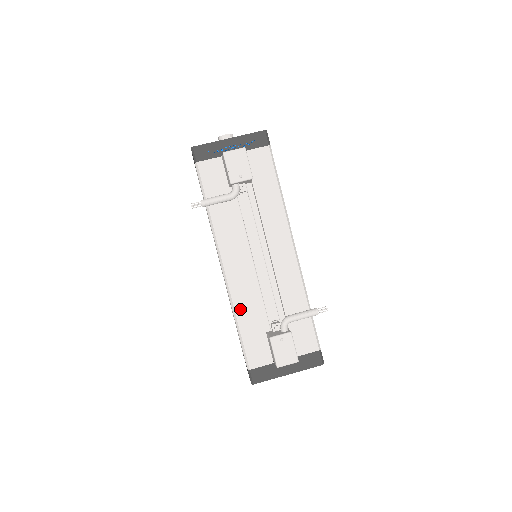
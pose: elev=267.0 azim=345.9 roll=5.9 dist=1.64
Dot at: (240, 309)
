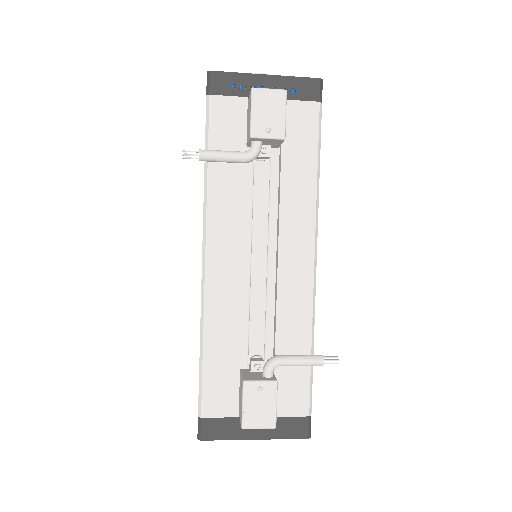
Dot at: (212, 325)
